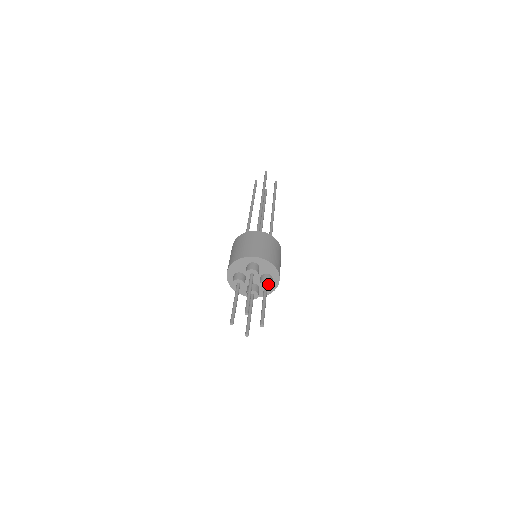
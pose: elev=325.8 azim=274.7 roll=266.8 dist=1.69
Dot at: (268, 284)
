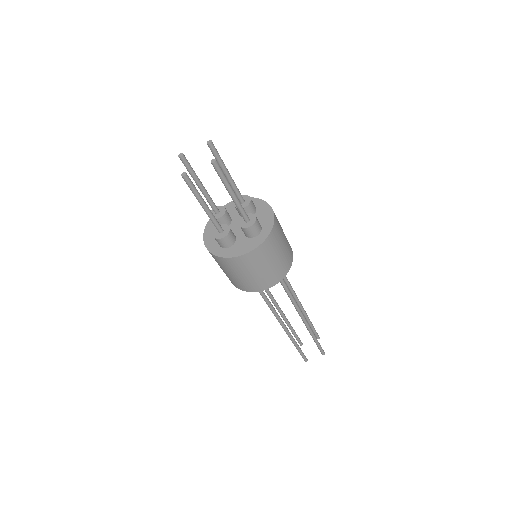
Dot at: (252, 219)
